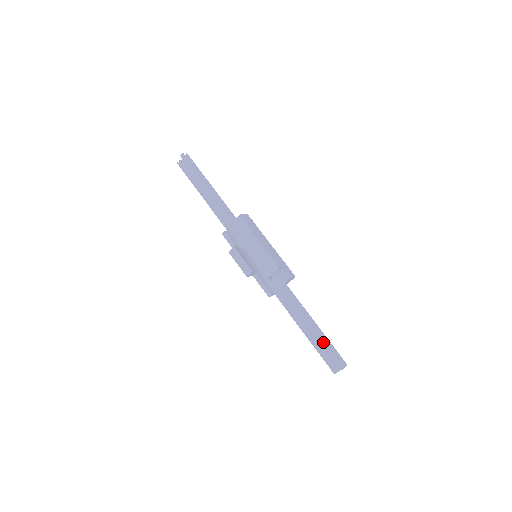
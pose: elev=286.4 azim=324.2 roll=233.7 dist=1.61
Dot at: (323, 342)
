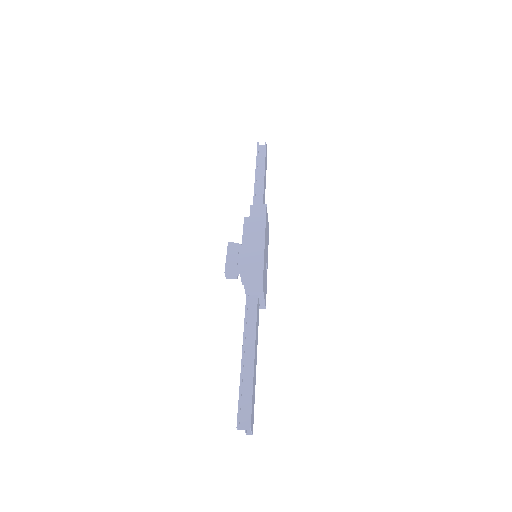
Dot at: (240, 381)
